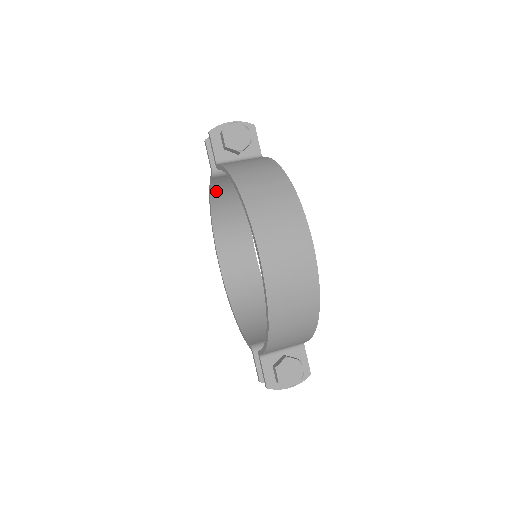
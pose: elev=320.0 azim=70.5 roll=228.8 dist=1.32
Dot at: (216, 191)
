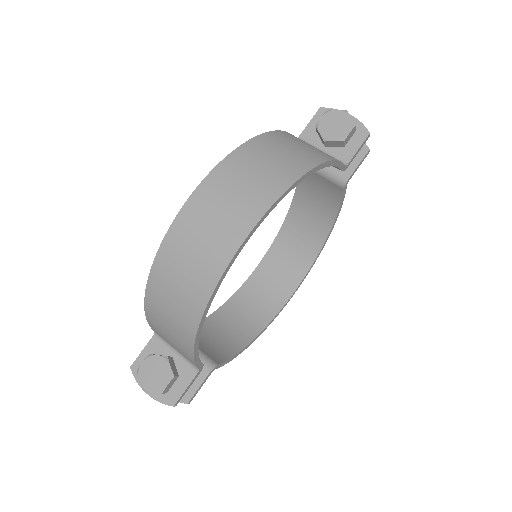
Dot at: (302, 188)
